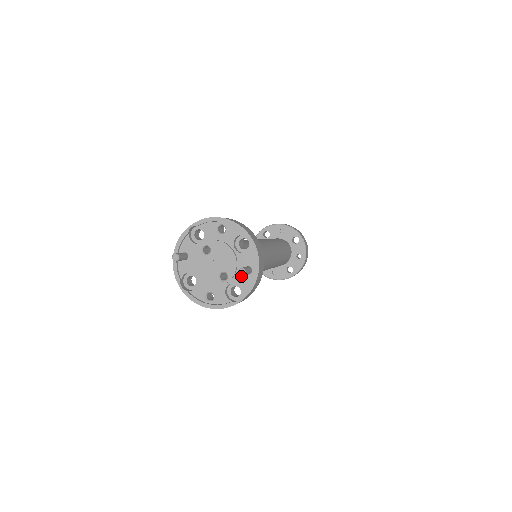
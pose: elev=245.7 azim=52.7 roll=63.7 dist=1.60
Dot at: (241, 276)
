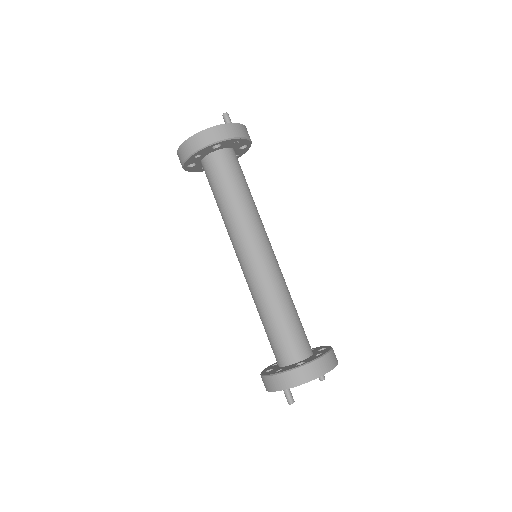
Dot at: occluded
